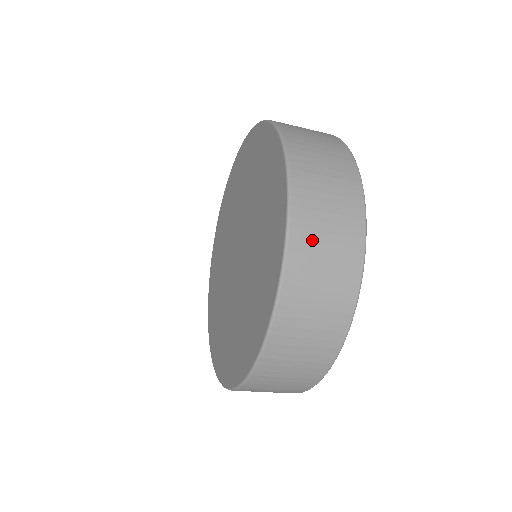
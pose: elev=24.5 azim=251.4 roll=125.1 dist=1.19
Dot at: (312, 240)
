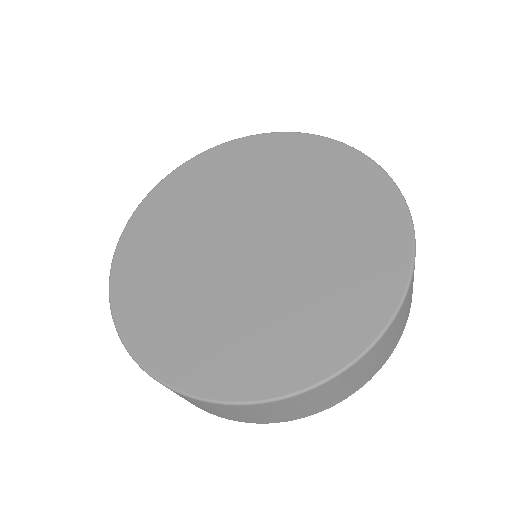
Dot at: (369, 361)
